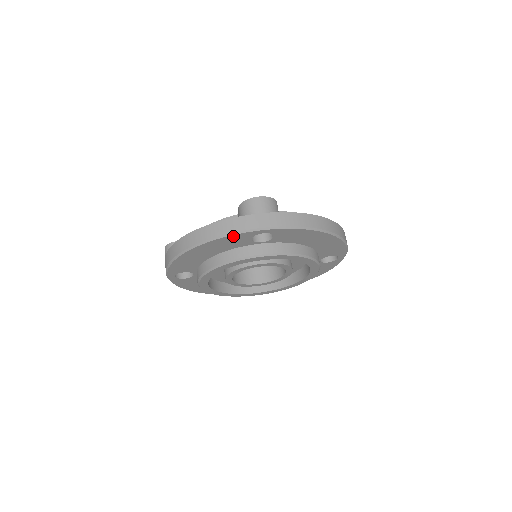
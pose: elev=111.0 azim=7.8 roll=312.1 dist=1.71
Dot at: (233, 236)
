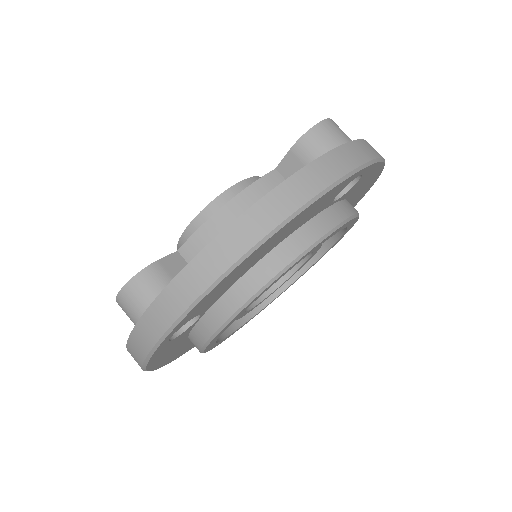
Dot at: (151, 360)
